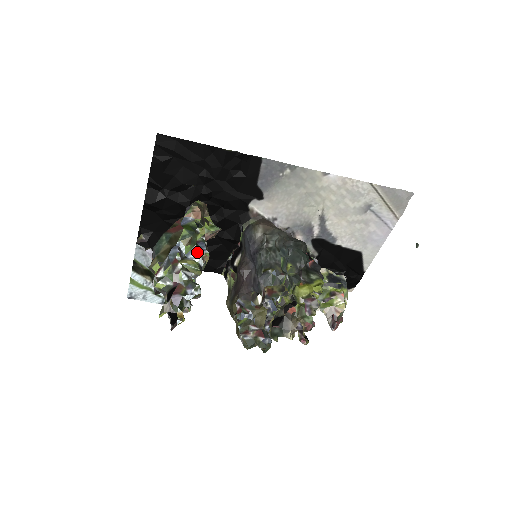
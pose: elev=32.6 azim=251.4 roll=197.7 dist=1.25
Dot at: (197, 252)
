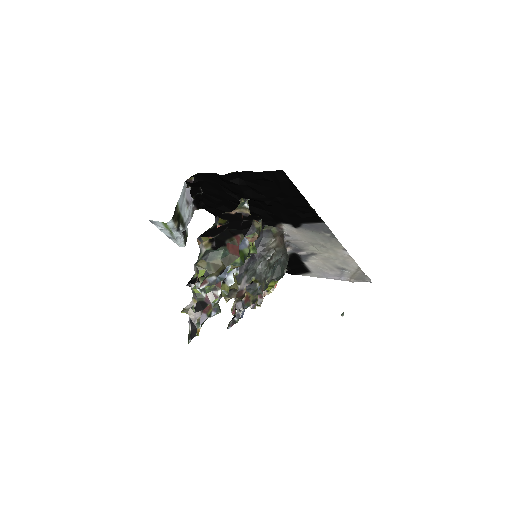
Dot at: (233, 273)
